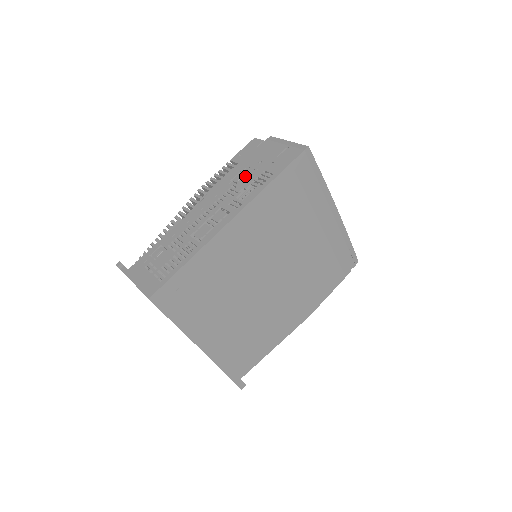
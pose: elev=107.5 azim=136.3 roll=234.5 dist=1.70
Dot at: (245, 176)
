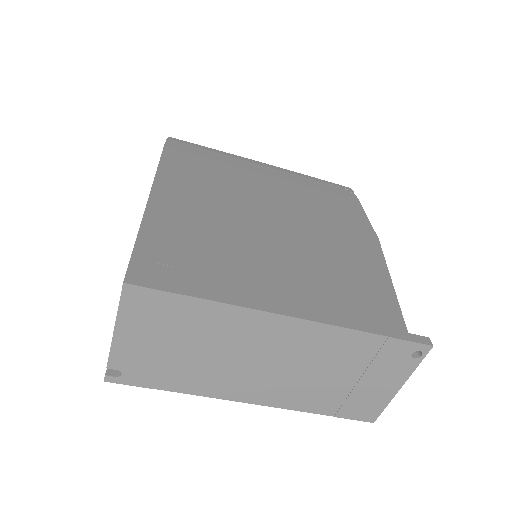
Dot at: occluded
